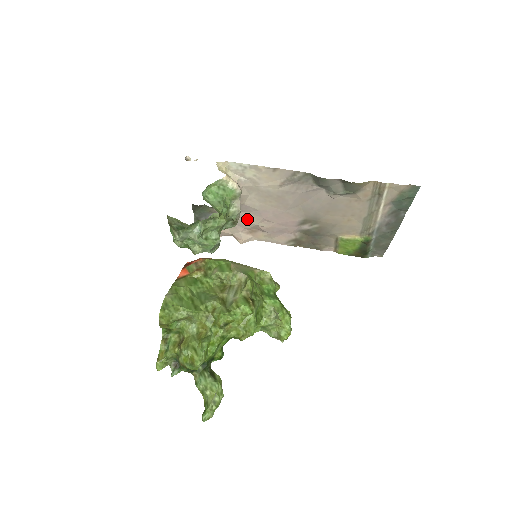
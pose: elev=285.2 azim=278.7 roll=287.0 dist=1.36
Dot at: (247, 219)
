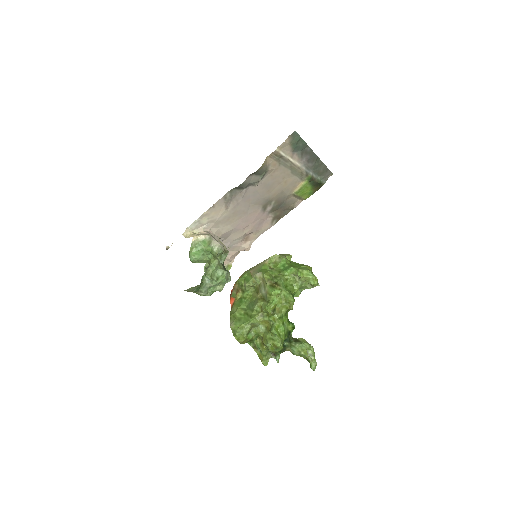
Dot at: (235, 238)
